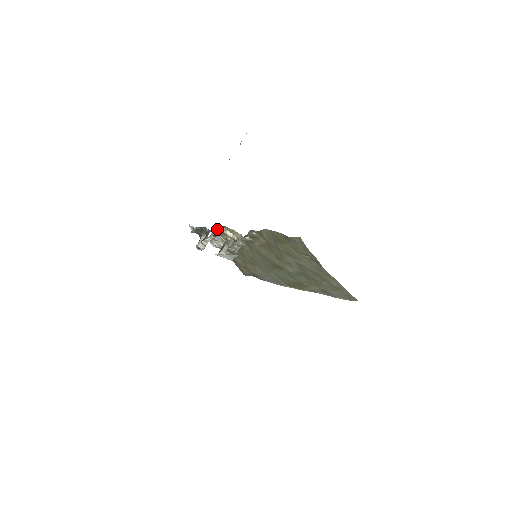
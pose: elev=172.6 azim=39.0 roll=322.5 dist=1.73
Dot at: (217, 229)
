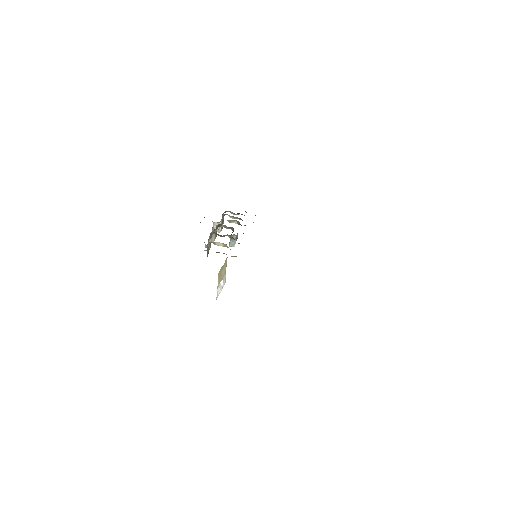
Dot at: (212, 232)
